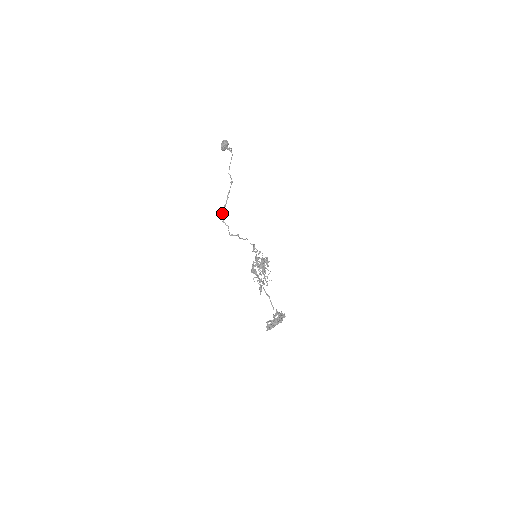
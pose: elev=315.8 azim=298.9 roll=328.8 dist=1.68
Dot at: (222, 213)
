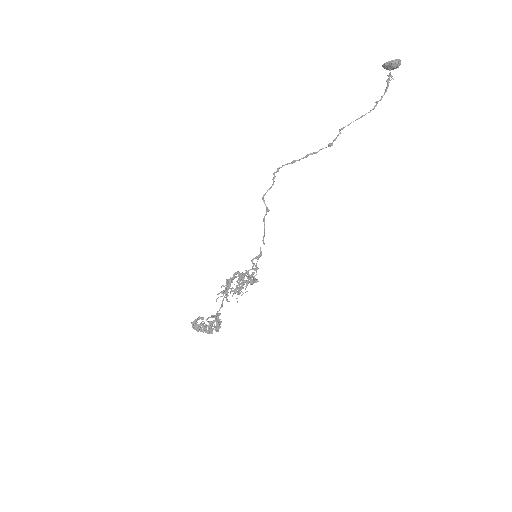
Dot at: (283, 165)
